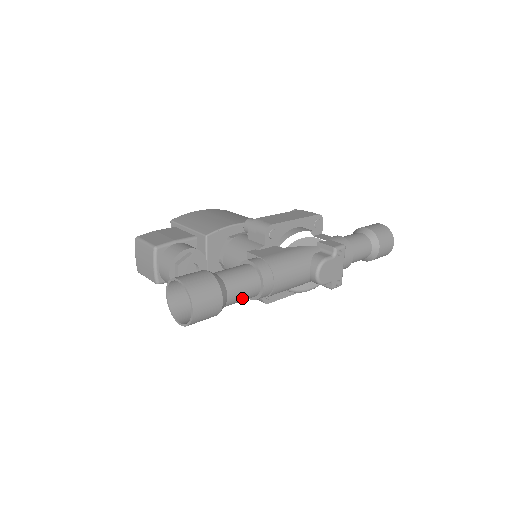
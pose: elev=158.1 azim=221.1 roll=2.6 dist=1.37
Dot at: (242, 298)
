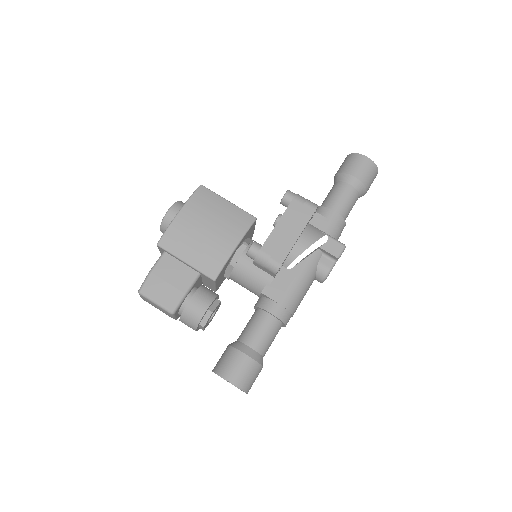
Dot at: occluded
